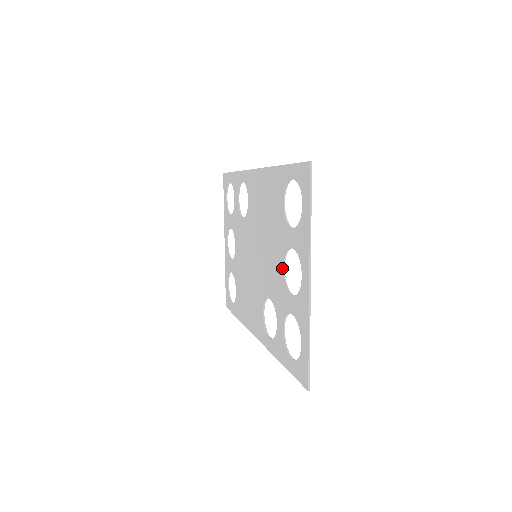
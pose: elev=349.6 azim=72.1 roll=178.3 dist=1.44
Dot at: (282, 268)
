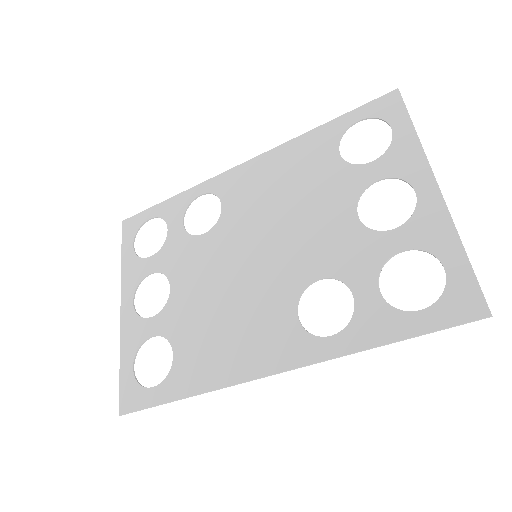
Dot at: (354, 217)
